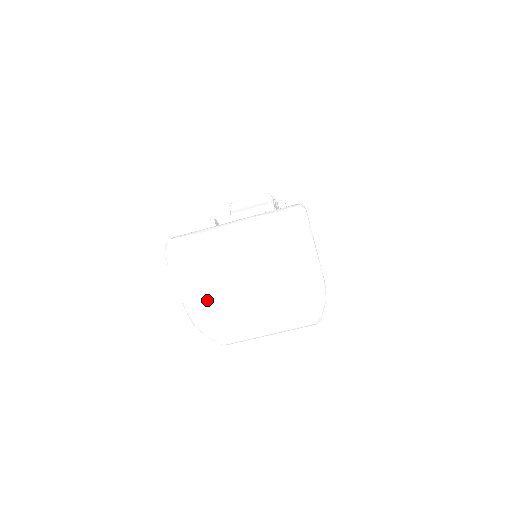
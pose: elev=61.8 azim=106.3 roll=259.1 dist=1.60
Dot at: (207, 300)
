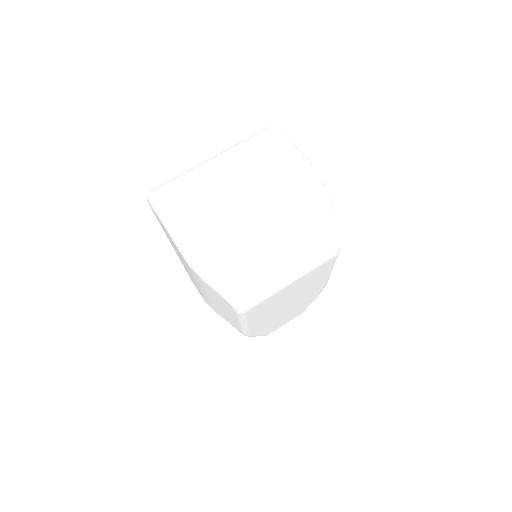
Dot at: (197, 219)
